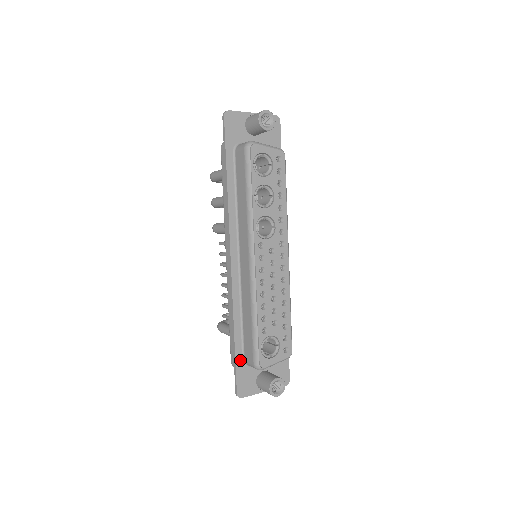
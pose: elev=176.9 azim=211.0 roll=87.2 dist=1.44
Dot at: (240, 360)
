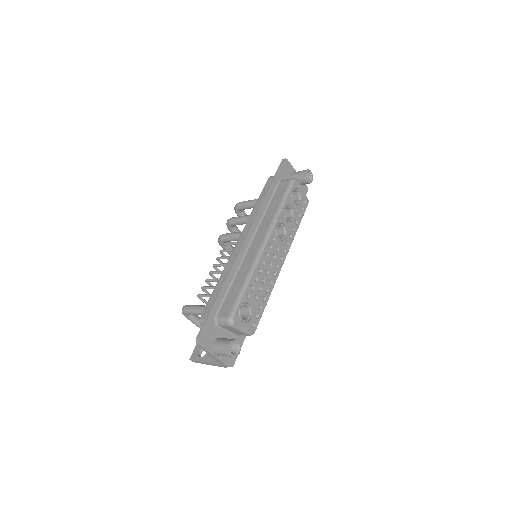
Dot at: (214, 314)
